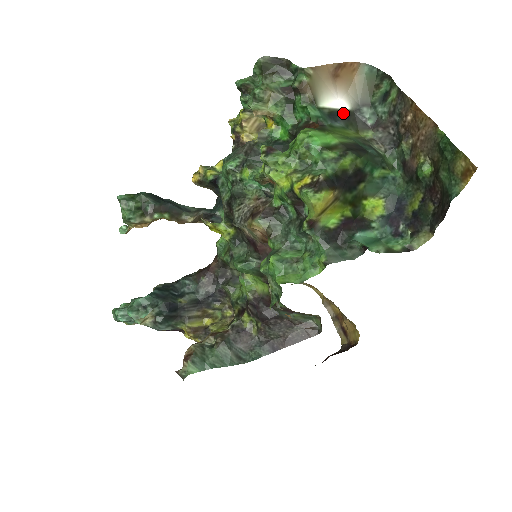
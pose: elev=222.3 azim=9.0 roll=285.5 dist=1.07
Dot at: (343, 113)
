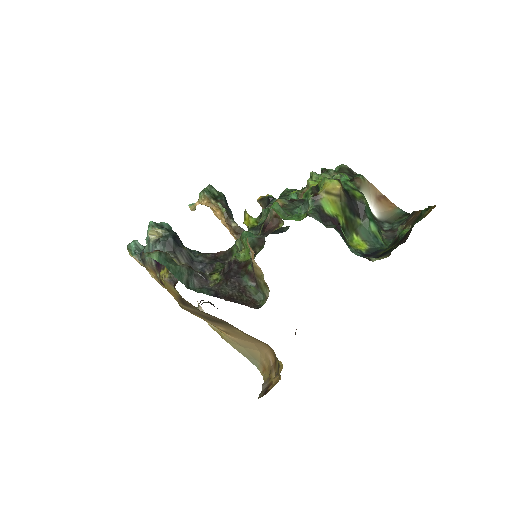
Dot at: occluded
